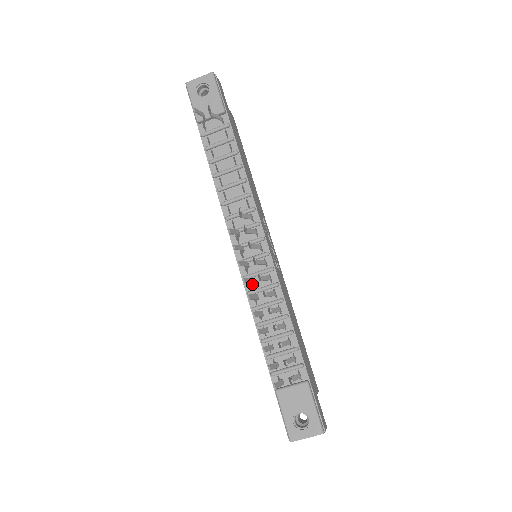
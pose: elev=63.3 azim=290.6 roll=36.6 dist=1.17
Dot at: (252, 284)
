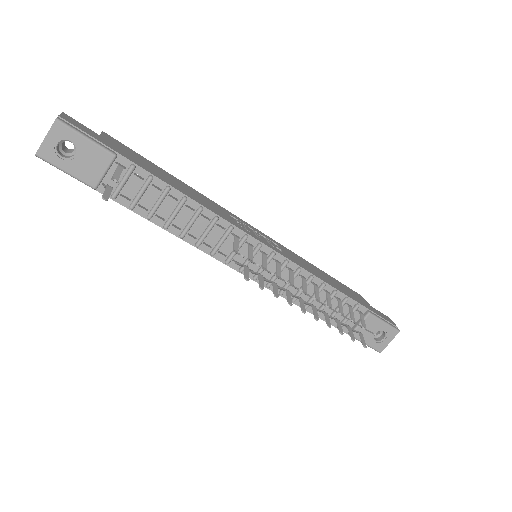
Dot at: (284, 290)
